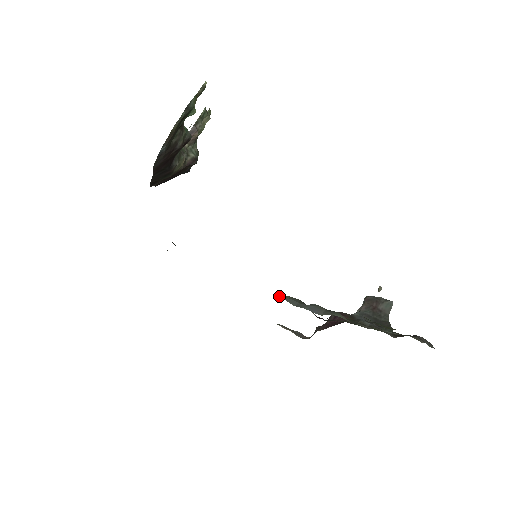
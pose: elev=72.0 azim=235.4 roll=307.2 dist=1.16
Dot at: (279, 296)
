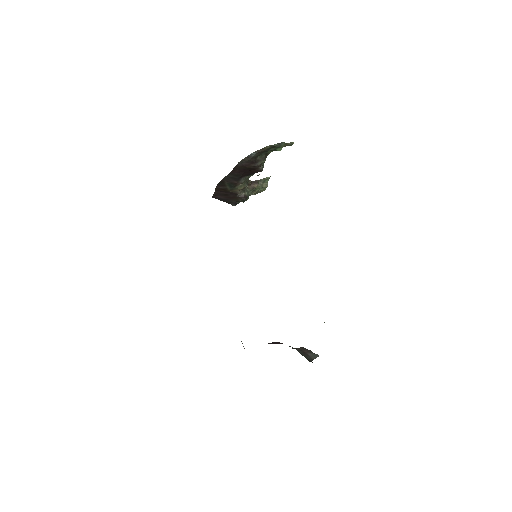
Dot at: occluded
